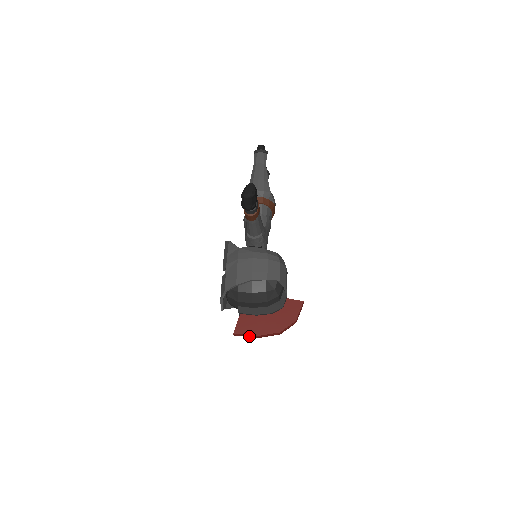
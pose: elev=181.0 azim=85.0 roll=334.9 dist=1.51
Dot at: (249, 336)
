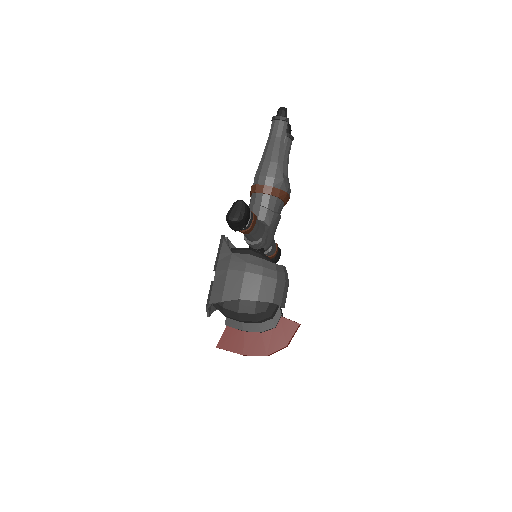
Dot at: (233, 352)
